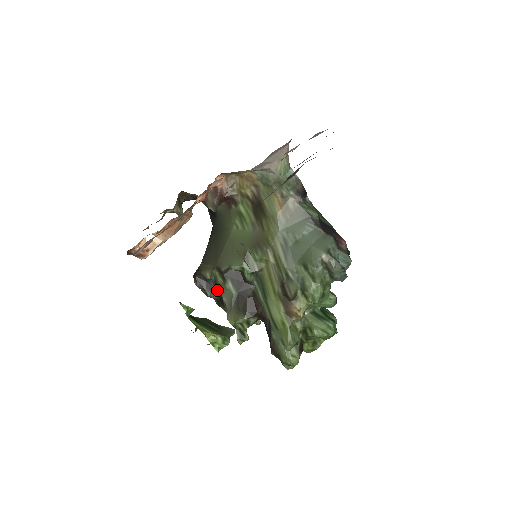
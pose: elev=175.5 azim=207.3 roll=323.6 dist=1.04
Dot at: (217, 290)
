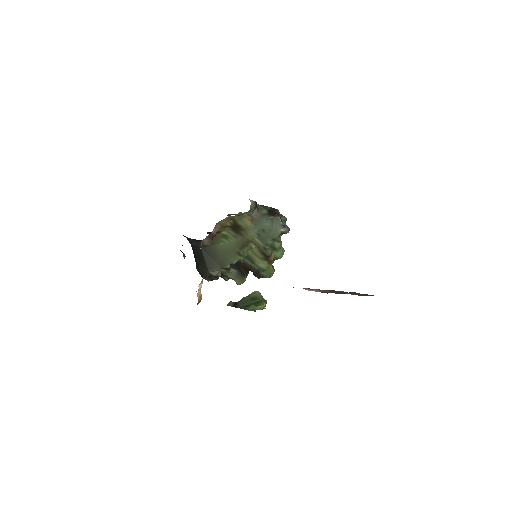
Dot at: occluded
